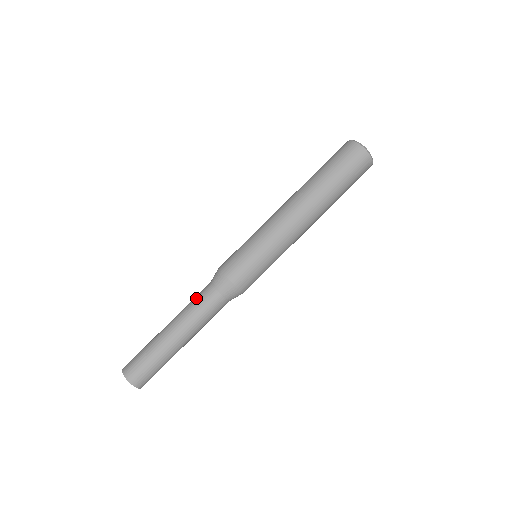
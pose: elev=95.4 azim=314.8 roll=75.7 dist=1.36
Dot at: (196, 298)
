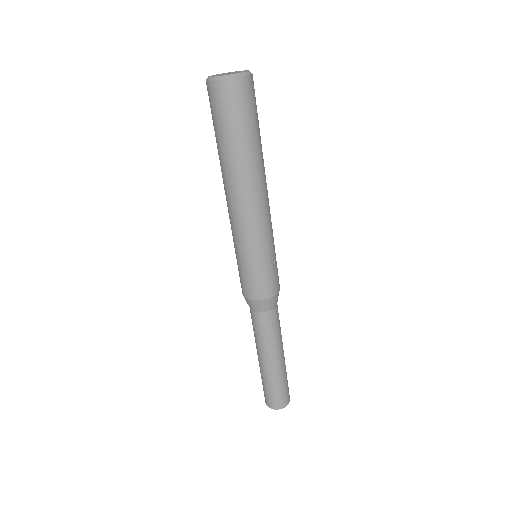
Dot at: occluded
